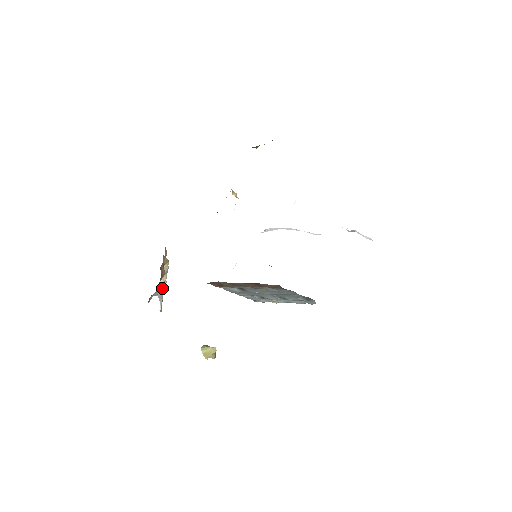
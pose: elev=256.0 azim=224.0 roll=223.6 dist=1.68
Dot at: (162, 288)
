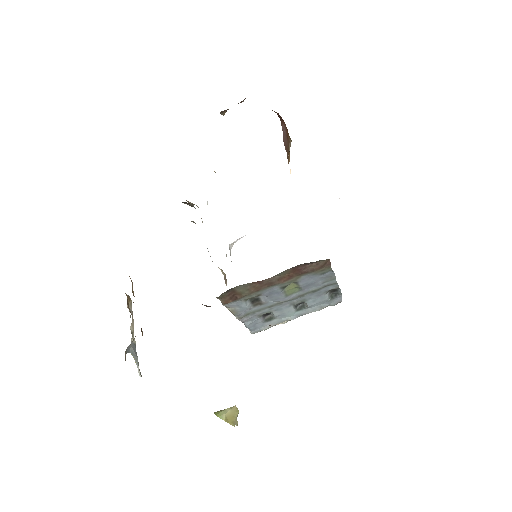
Dot at: occluded
